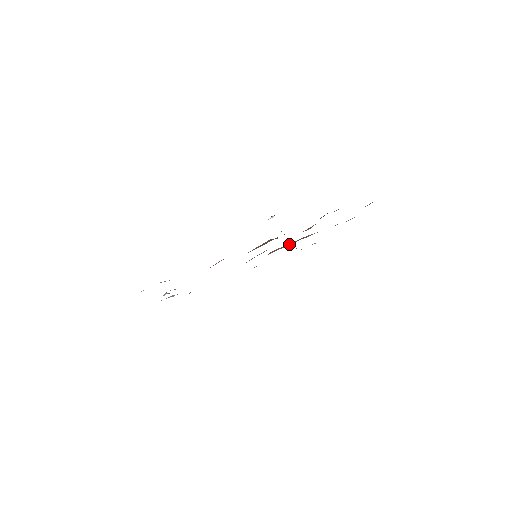
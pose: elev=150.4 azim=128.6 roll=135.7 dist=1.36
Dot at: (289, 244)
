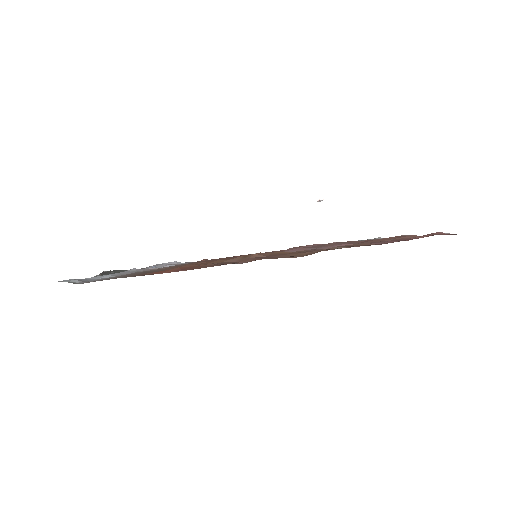
Dot at: (310, 248)
